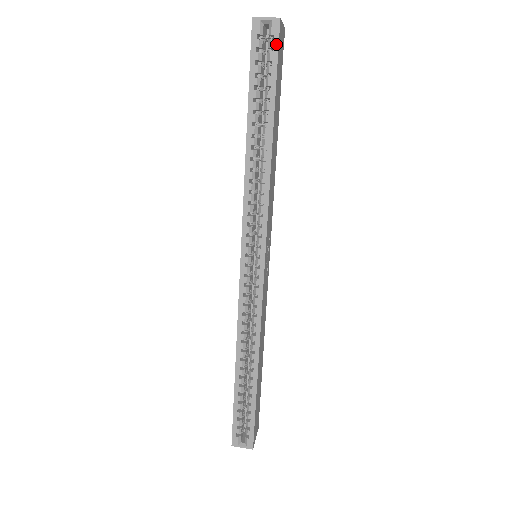
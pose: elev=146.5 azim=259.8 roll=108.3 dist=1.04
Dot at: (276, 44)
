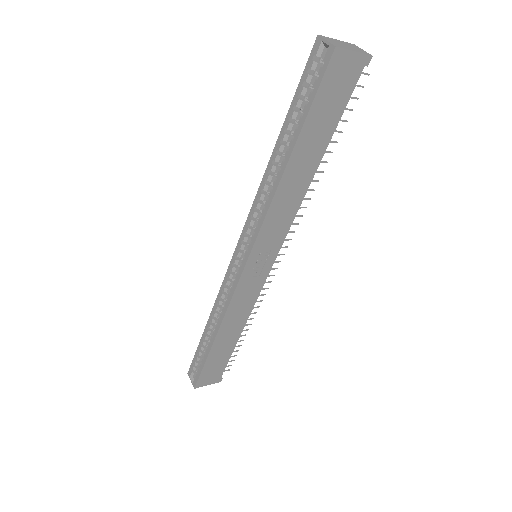
Dot at: (322, 73)
